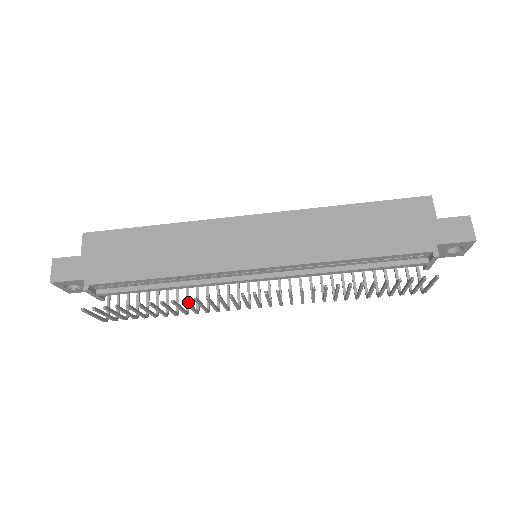
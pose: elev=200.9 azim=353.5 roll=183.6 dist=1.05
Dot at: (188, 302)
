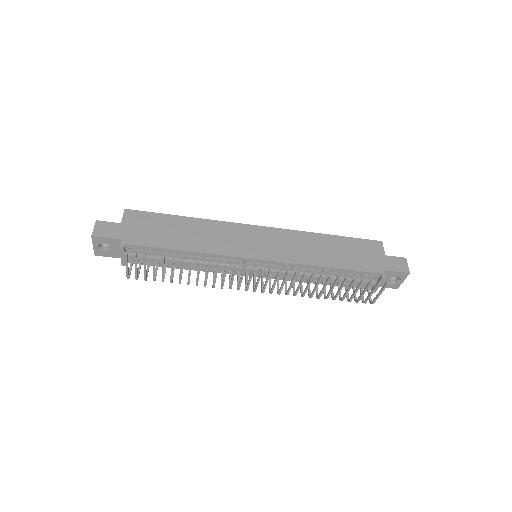
Dot at: occluded
